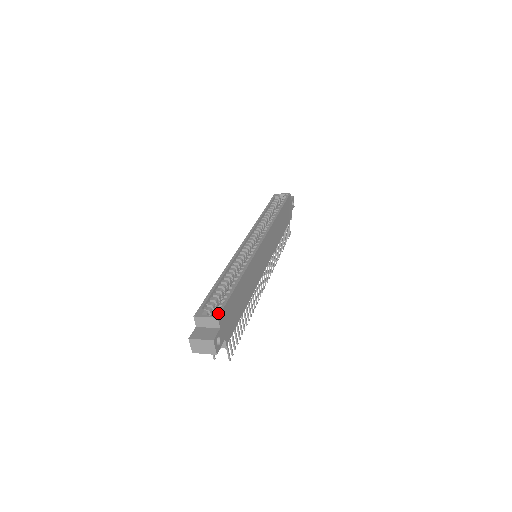
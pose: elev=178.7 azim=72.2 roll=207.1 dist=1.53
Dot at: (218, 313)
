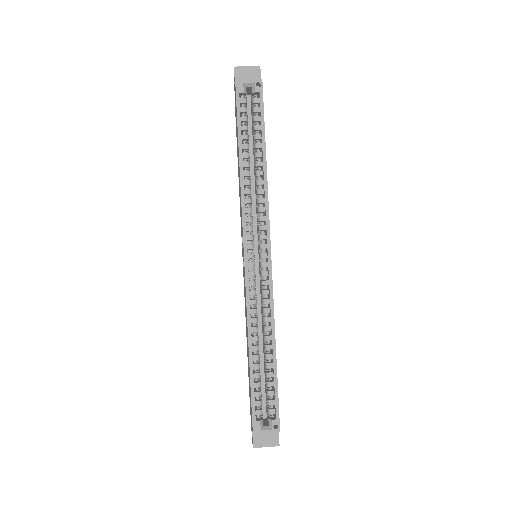
Dot at: (277, 425)
